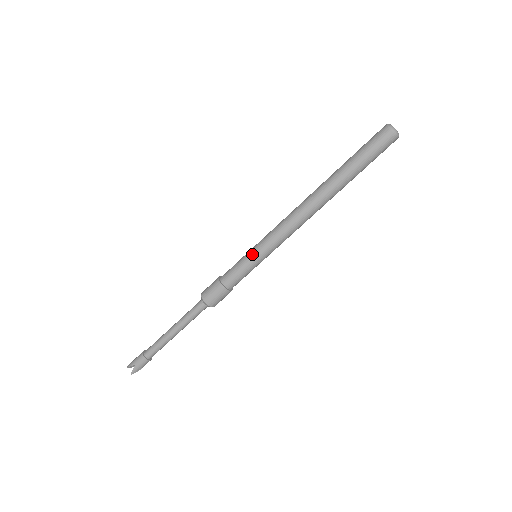
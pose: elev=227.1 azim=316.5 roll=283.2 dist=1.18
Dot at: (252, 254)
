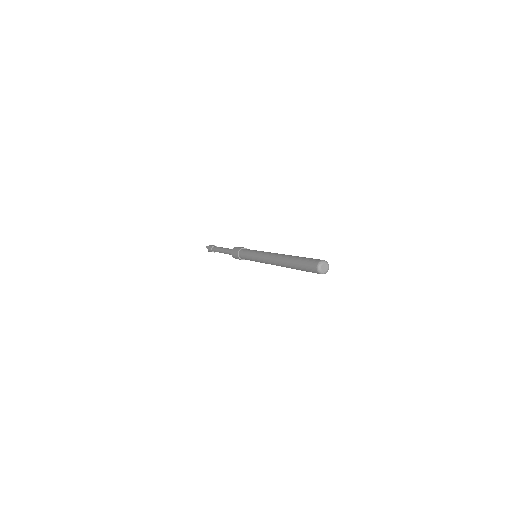
Dot at: (251, 257)
